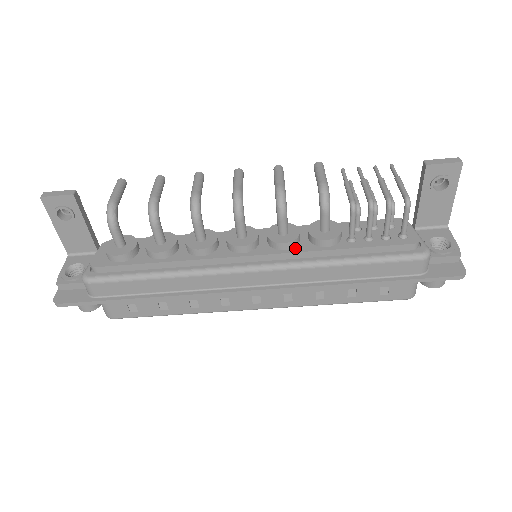
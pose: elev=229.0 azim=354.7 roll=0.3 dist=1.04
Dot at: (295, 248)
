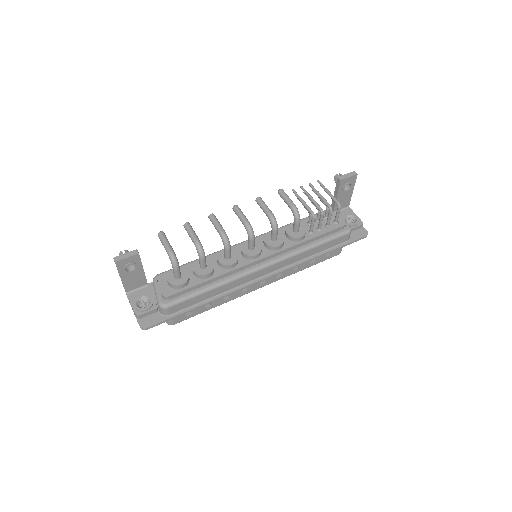
Dot at: (284, 246)
